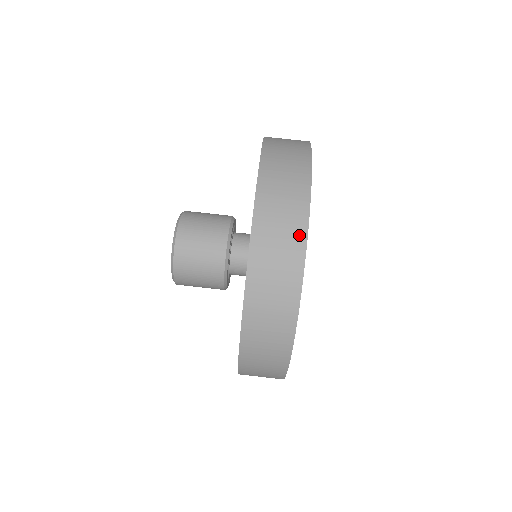
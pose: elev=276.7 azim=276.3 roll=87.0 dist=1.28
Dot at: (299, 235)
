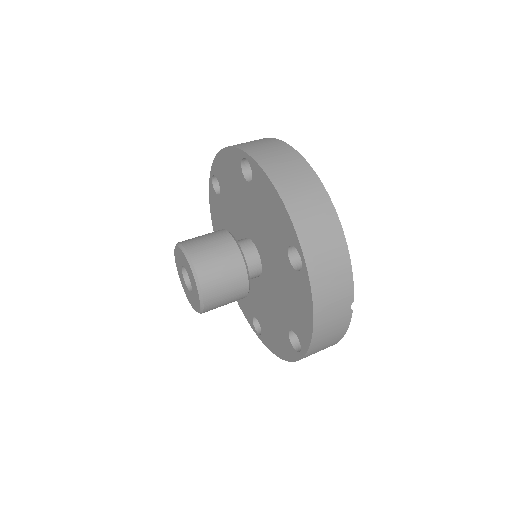
Dot at: (274, 141)
